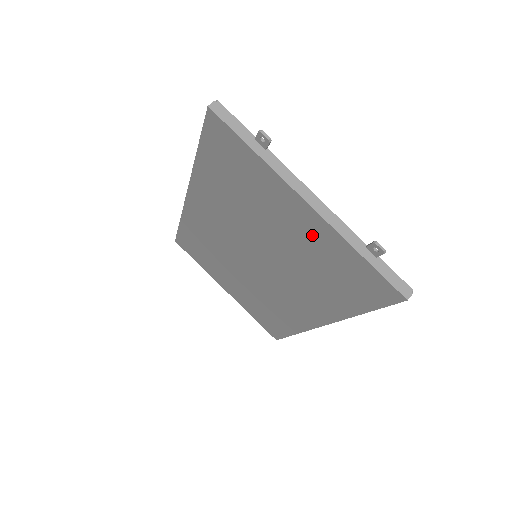
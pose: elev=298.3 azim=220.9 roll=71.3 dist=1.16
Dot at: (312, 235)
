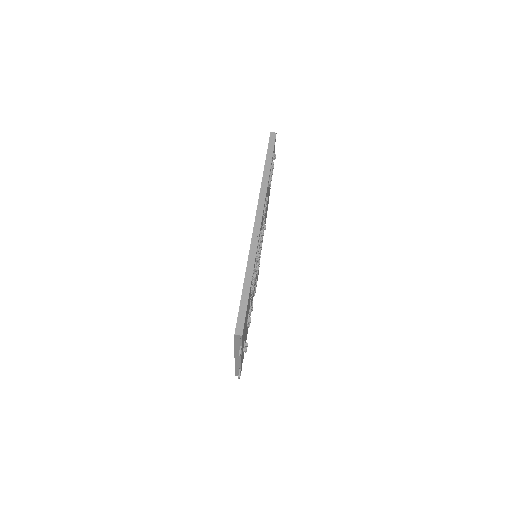
Dot at: occluded
